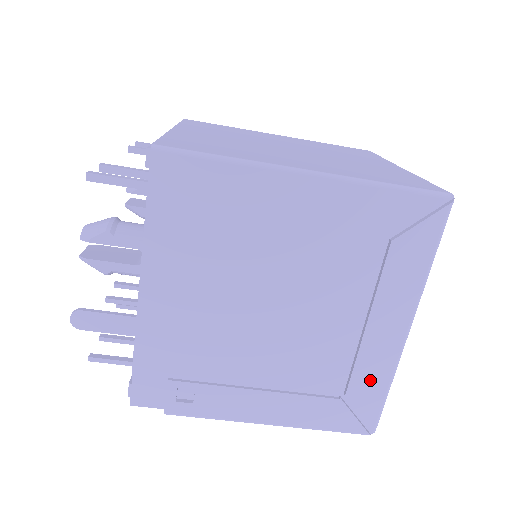
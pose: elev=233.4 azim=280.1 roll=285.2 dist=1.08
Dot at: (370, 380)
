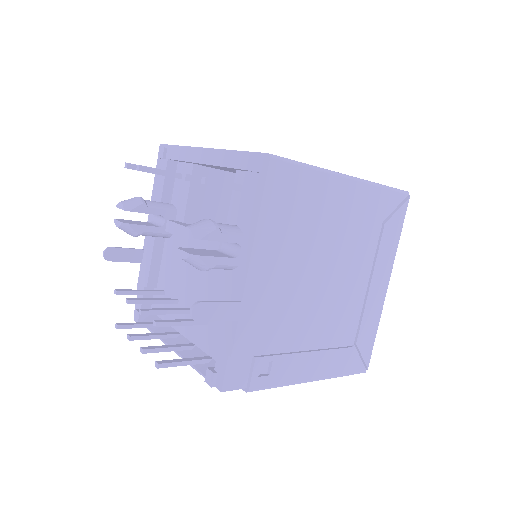
Dot at: (369, 328)
